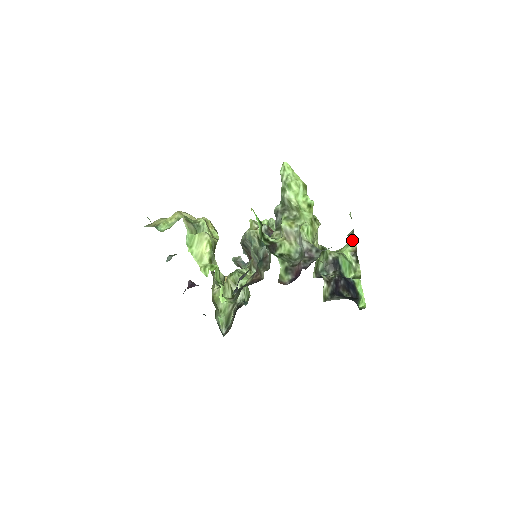
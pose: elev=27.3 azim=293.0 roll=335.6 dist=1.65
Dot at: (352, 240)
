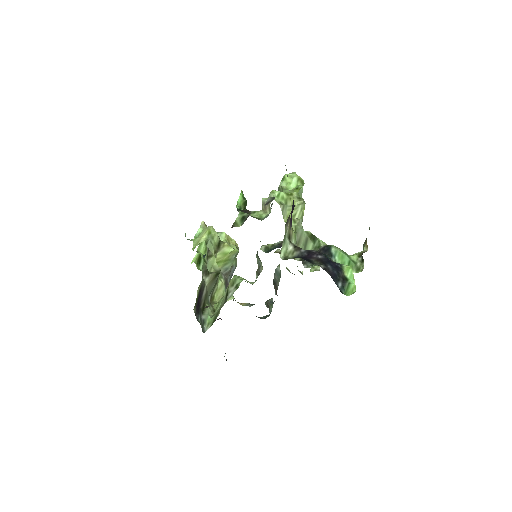
Dot at: (364, 246)
